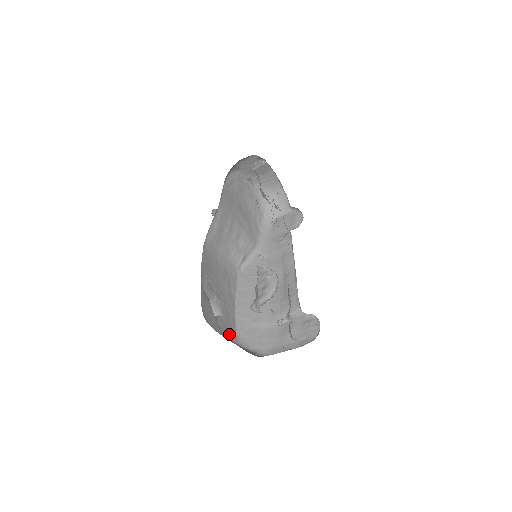
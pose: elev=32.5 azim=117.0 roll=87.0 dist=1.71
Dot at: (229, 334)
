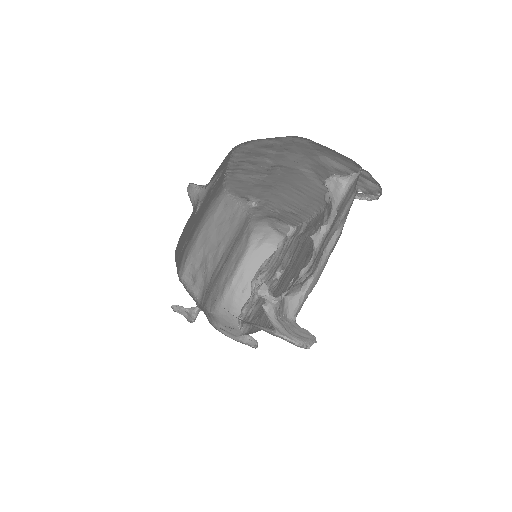
Dot at: occluded
